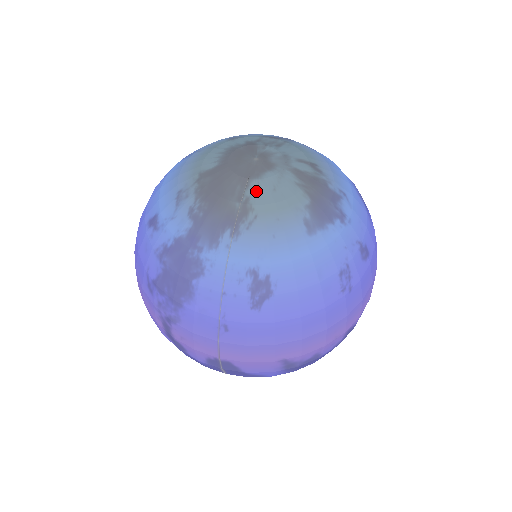
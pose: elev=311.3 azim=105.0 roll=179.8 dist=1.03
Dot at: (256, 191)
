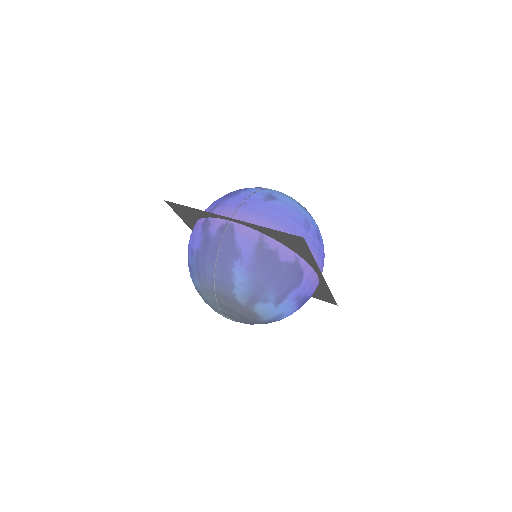
Dot at: occluded
